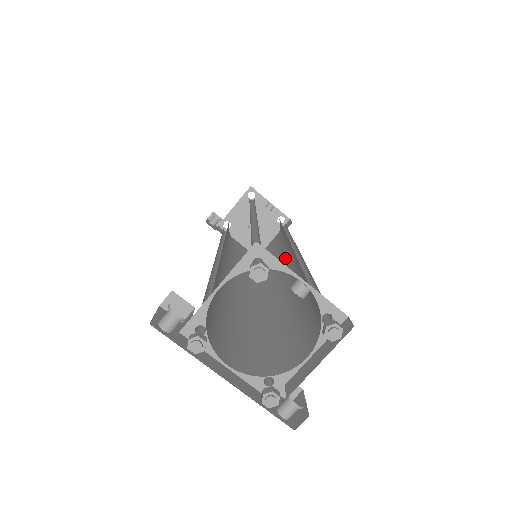
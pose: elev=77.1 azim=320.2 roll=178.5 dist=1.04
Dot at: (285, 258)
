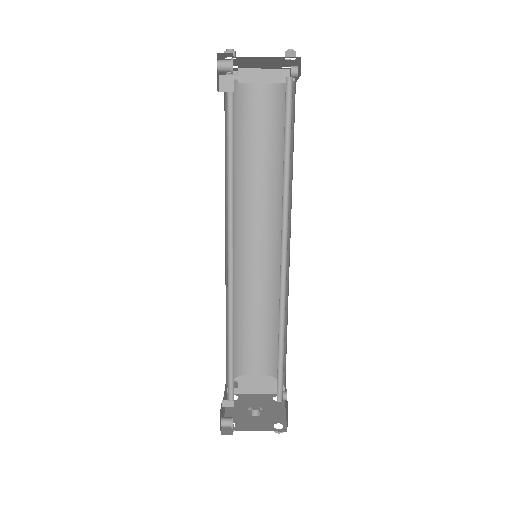
Dot at: occluded
